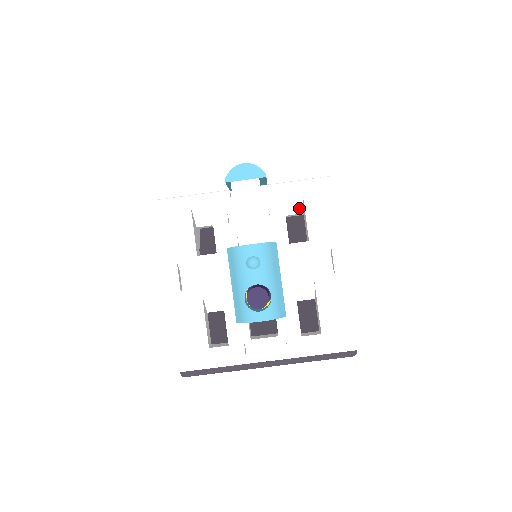
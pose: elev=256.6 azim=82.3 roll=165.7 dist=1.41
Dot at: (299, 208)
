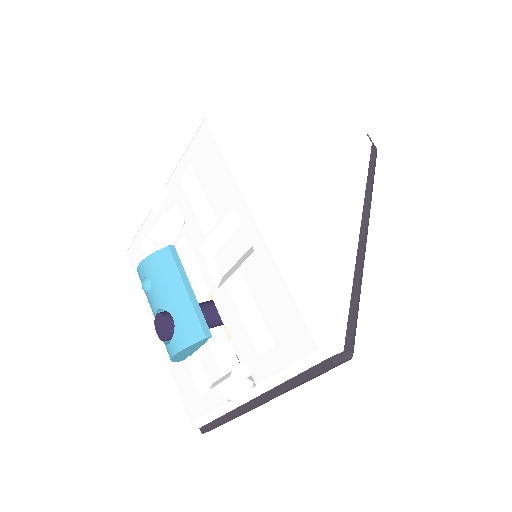
Dot at: occluded
